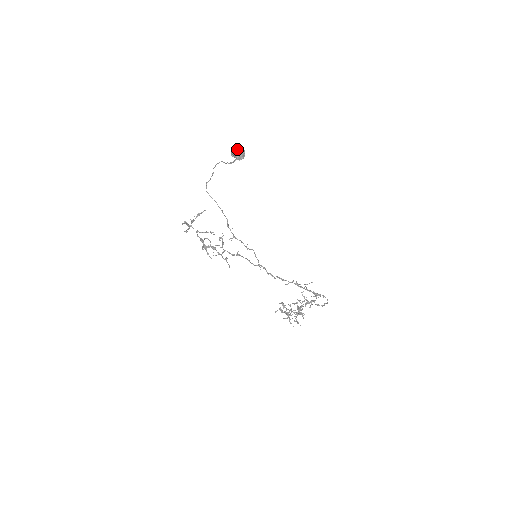
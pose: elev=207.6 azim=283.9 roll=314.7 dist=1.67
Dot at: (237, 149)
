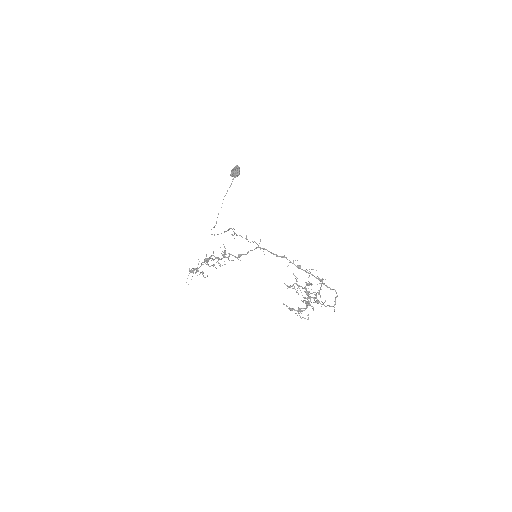
Dot at: occluded
